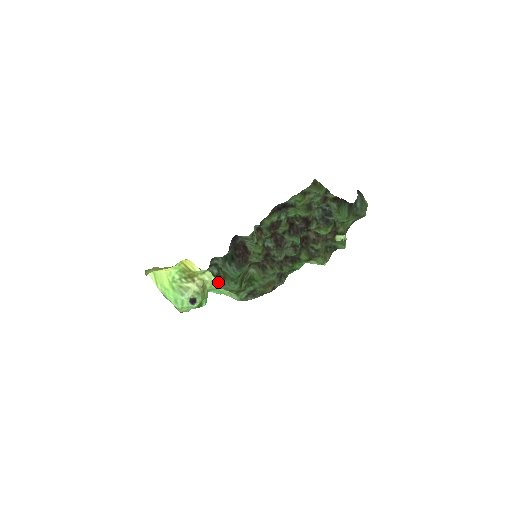
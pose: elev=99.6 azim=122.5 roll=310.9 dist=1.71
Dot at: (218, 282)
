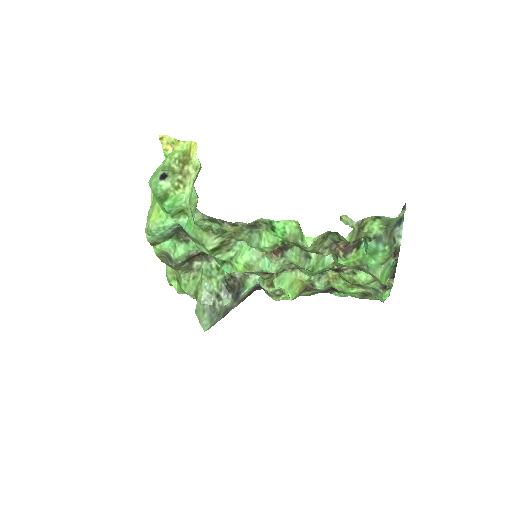
Dot at: occluded
